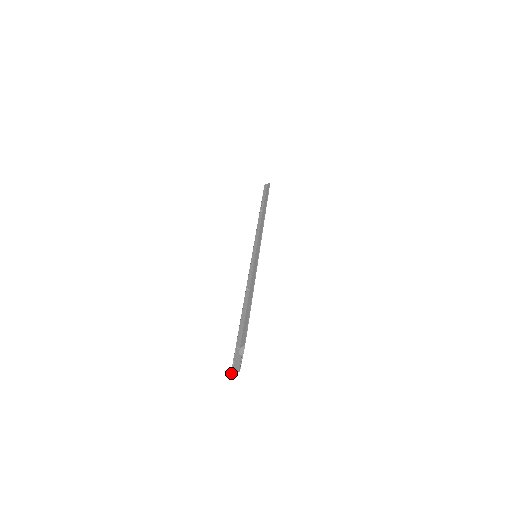
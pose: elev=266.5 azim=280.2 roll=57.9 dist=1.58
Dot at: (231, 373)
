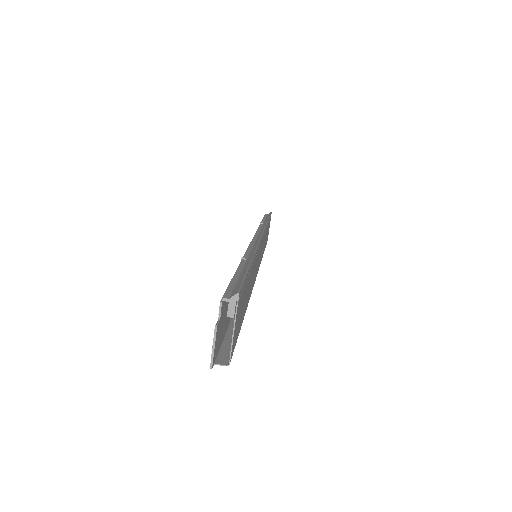
Dot at: (211, 360)
